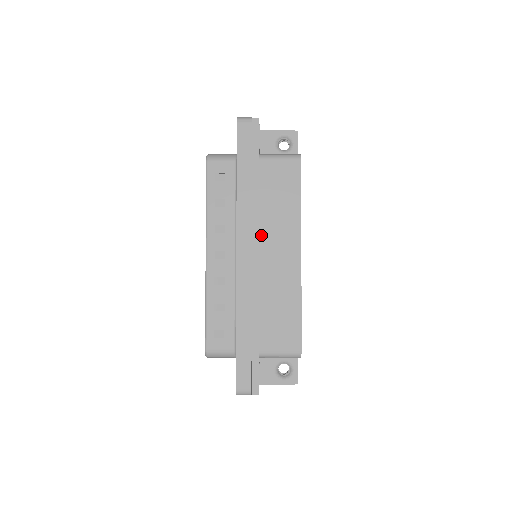
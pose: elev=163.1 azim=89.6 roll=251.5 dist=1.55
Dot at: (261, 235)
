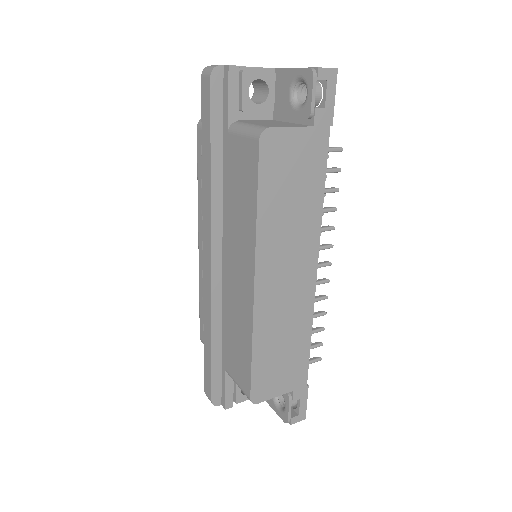
Dot at: (228, 239)
